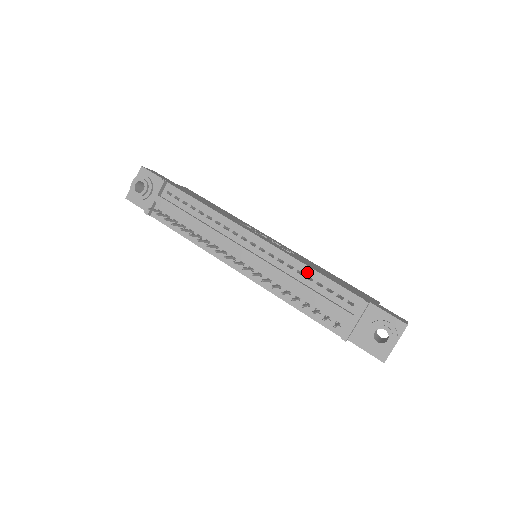
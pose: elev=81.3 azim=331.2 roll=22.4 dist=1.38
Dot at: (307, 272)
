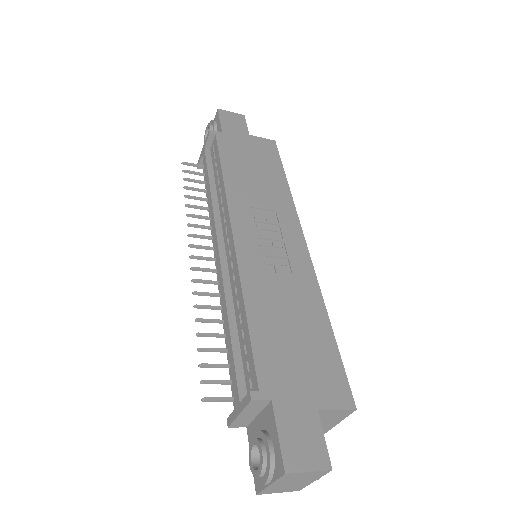
Dot at: (241, 308)
